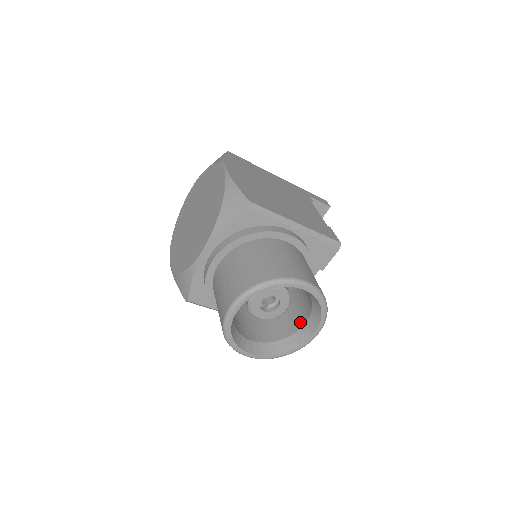
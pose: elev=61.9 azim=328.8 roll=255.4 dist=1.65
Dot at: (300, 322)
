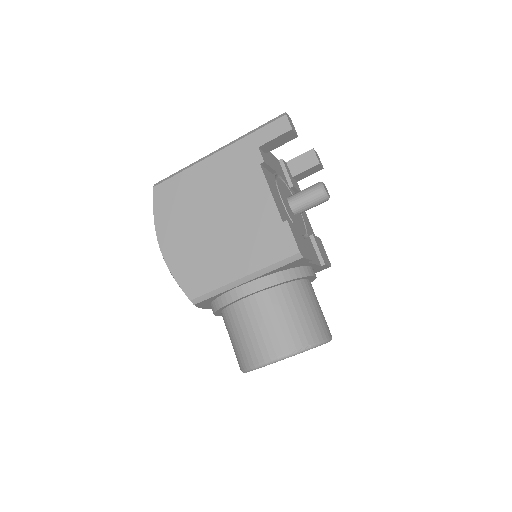
Dot at: occluded
